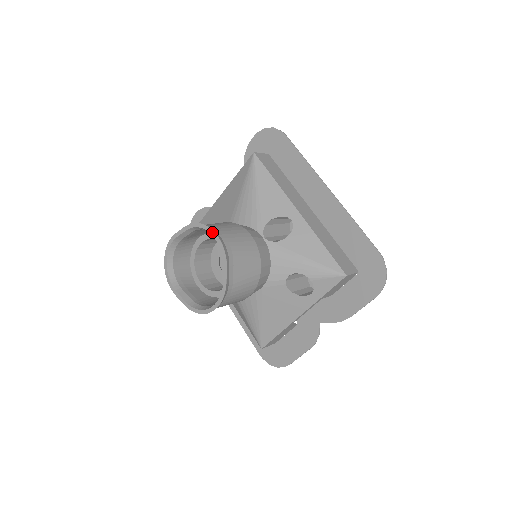
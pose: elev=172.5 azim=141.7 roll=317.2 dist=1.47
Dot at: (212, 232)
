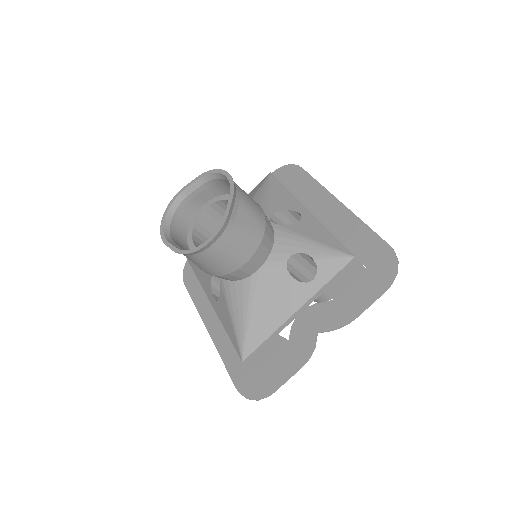
Dot at: (224, 172)
